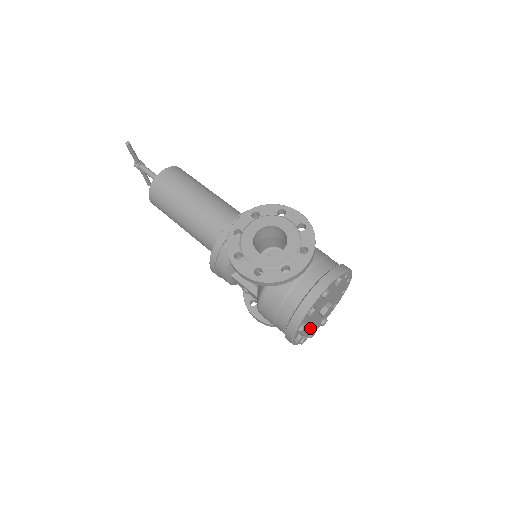
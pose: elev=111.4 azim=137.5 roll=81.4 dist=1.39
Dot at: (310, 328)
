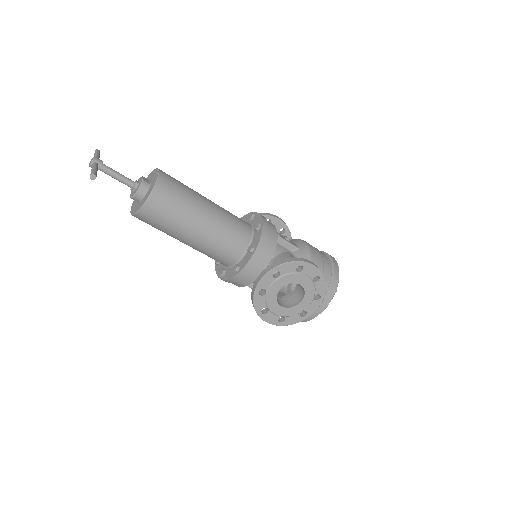
Dot at: occluded
